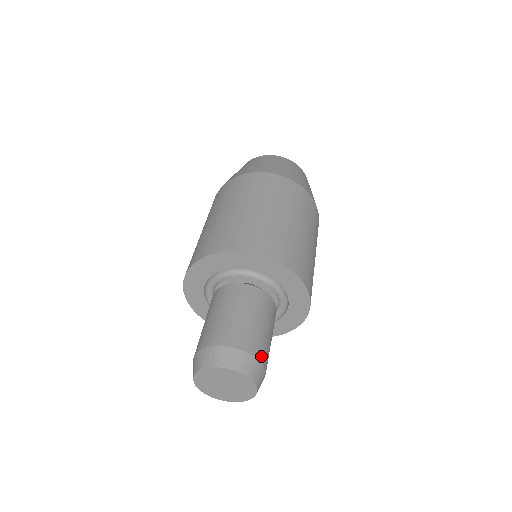
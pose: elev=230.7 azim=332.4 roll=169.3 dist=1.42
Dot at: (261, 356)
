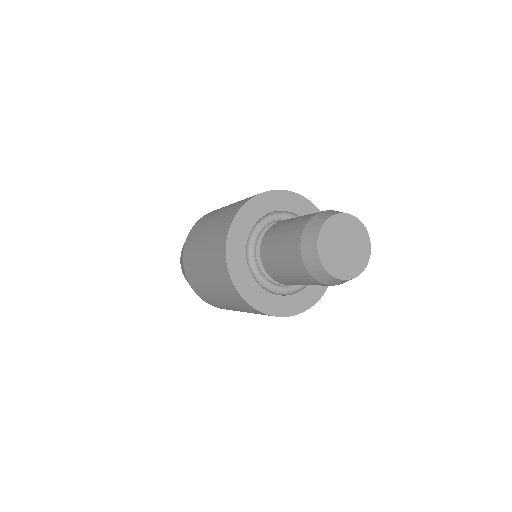
Dot at: occluded
